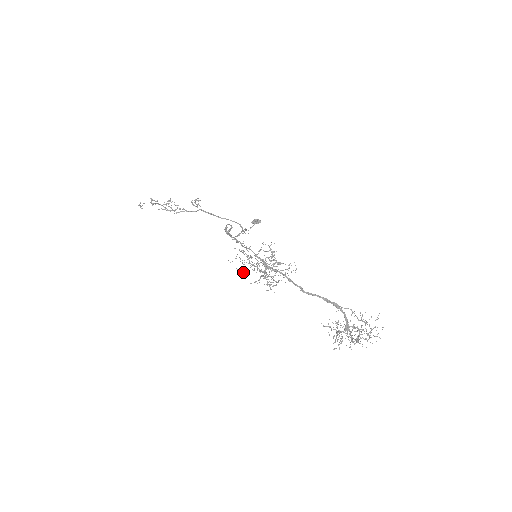
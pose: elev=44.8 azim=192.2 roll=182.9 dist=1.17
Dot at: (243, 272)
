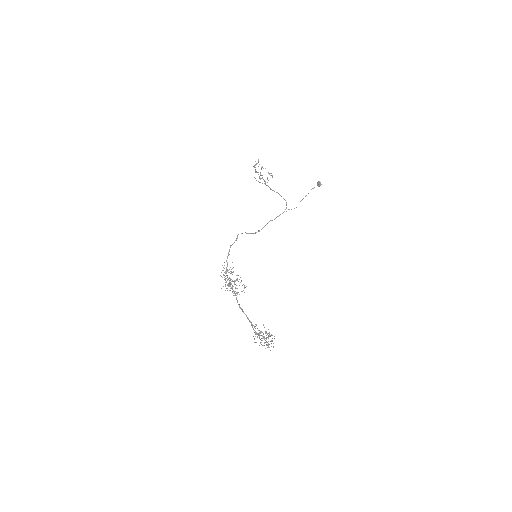
Dot at: occluded
